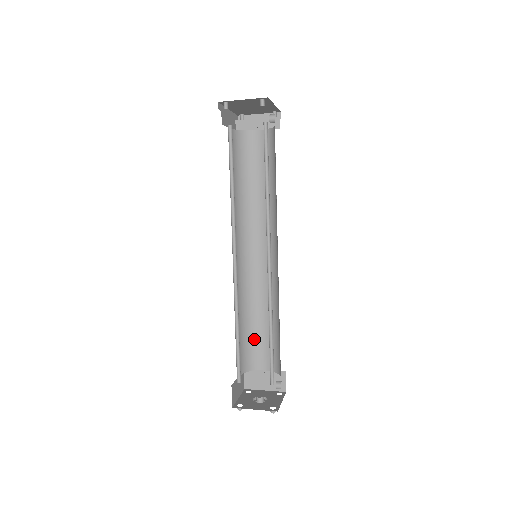
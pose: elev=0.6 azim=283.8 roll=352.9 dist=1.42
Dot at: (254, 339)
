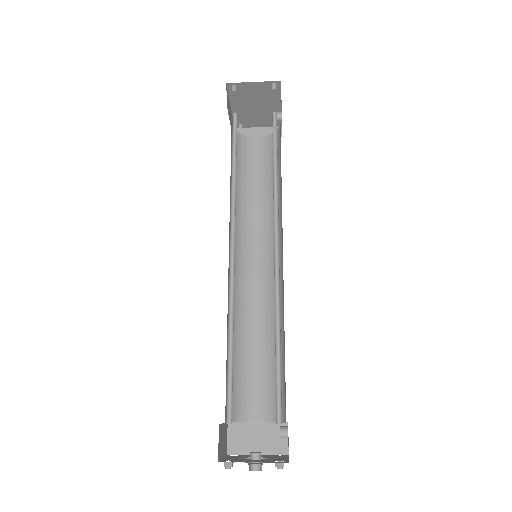
Dot at: (245, 375)
